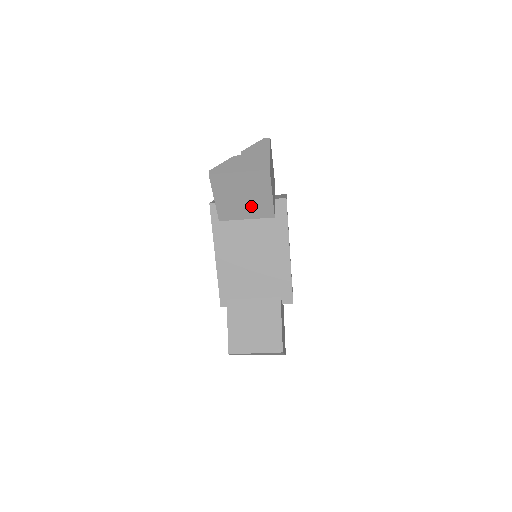
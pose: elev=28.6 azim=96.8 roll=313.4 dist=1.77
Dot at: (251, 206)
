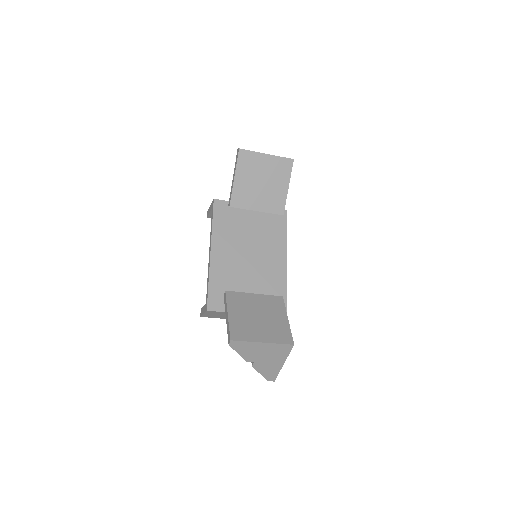
Dot at: (266, 196)
